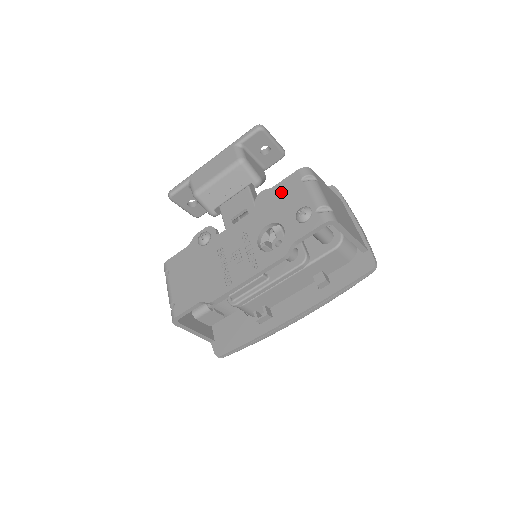
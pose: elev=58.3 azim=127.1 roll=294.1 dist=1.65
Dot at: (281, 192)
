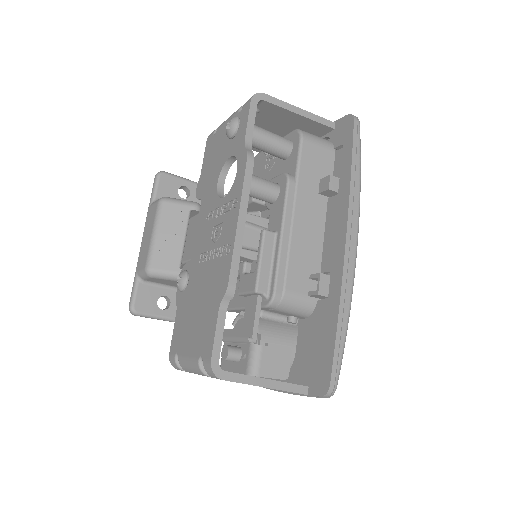
Dot at: (208, 161)
